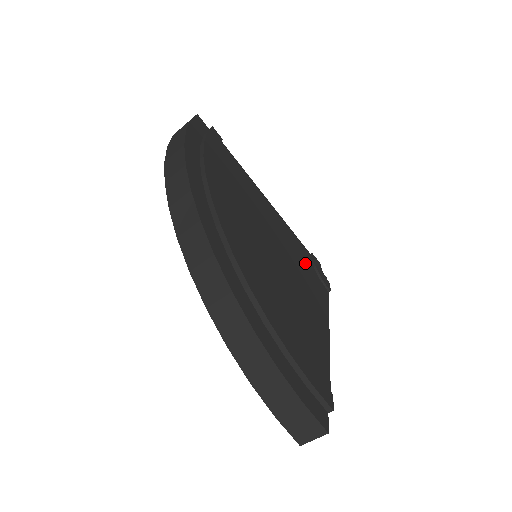
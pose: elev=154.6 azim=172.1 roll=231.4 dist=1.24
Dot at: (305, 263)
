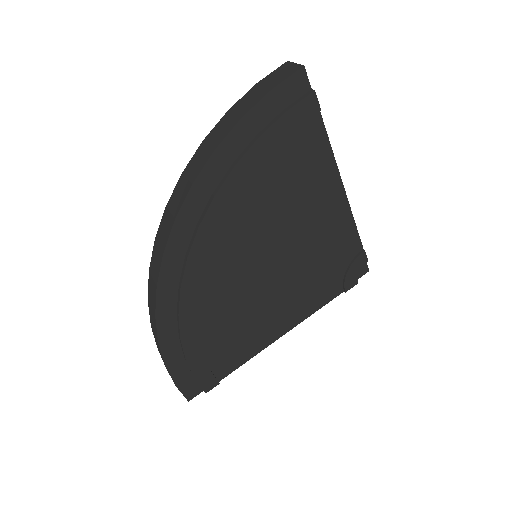
Dot at: (333, 264)
